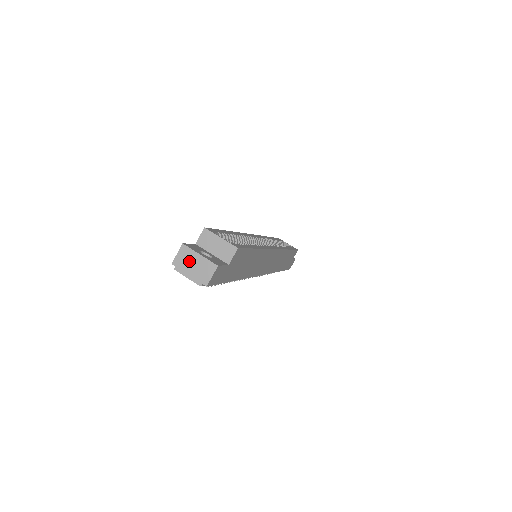
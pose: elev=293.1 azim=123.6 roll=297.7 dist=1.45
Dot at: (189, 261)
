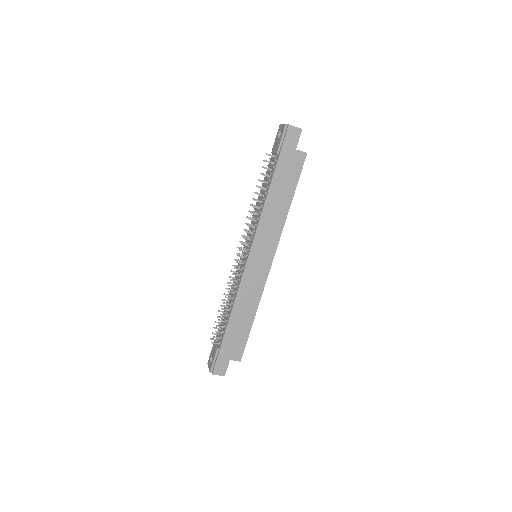
Dot at: occluded
